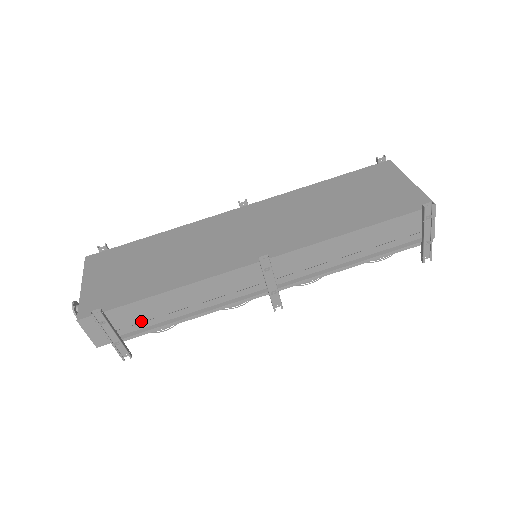
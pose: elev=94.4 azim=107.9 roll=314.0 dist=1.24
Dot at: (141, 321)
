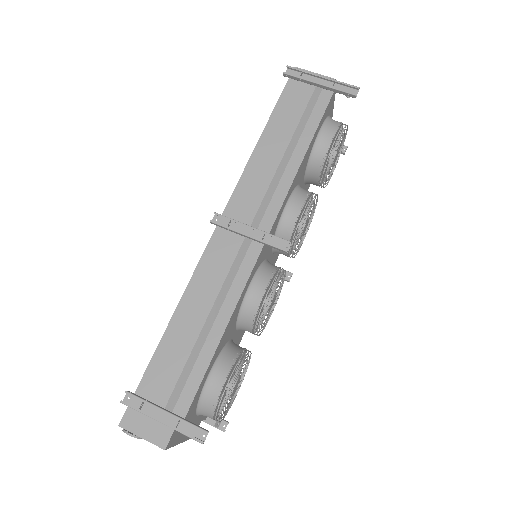
Dot at: (178, 376)
